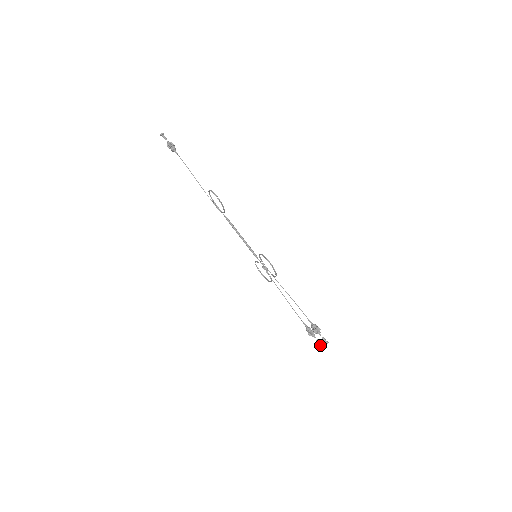
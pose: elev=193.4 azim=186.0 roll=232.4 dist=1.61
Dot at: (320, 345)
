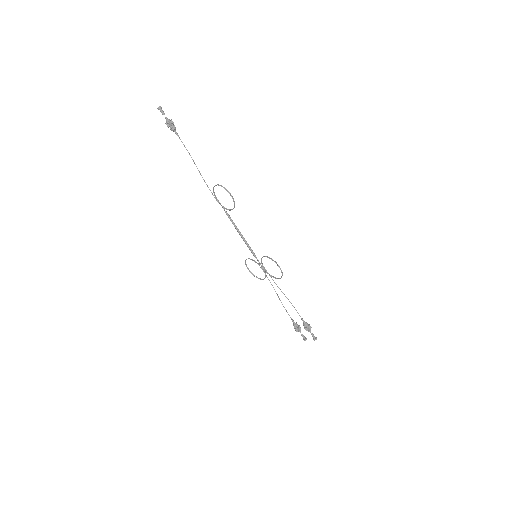
Dot at: (305, 339)
